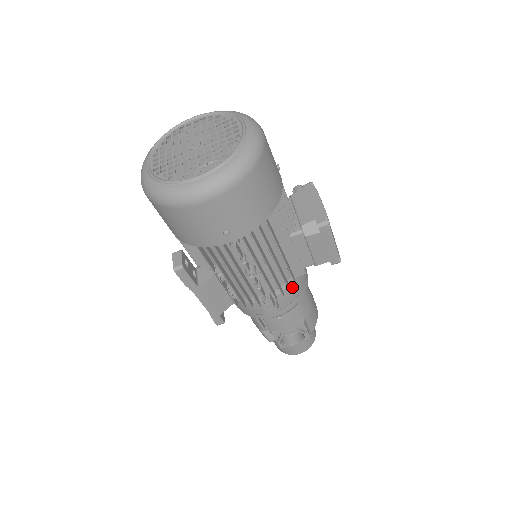
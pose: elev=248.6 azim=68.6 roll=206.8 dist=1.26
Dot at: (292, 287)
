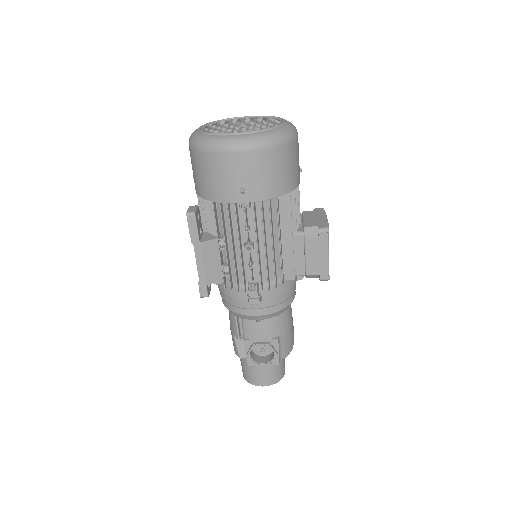
Dot at: (279, 288)
